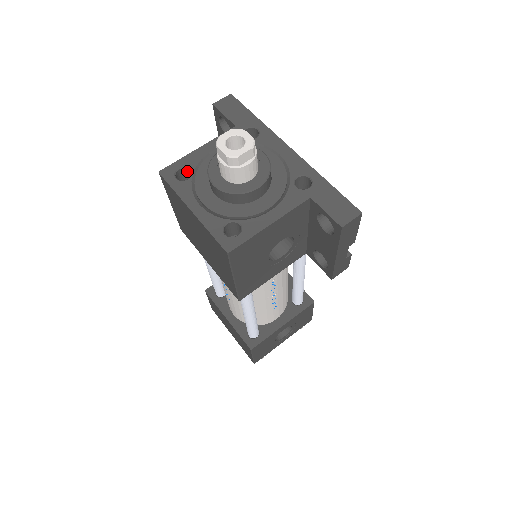
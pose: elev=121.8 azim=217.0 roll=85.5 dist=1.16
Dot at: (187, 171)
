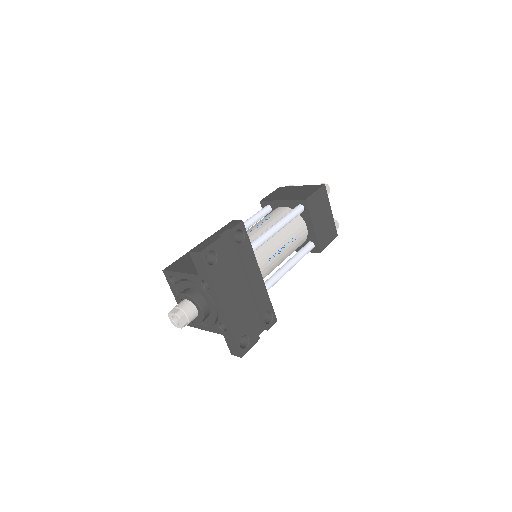
Dot at: occluded
